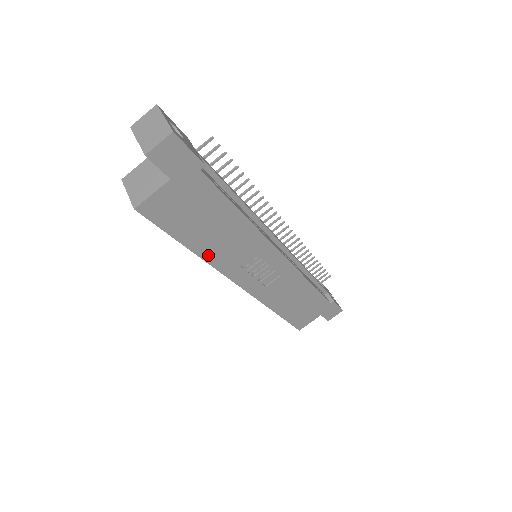
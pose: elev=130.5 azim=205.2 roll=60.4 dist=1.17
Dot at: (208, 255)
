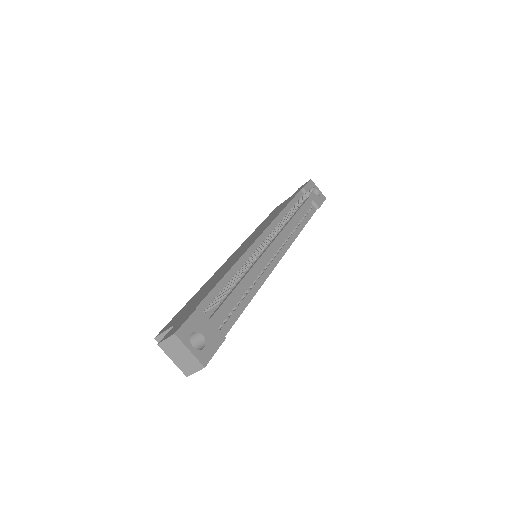
Dot at: occluded
